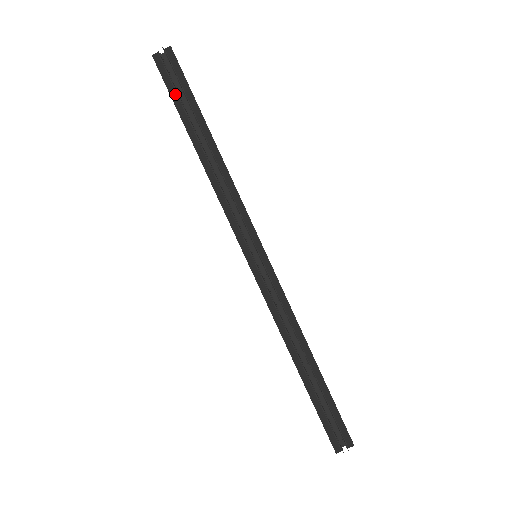
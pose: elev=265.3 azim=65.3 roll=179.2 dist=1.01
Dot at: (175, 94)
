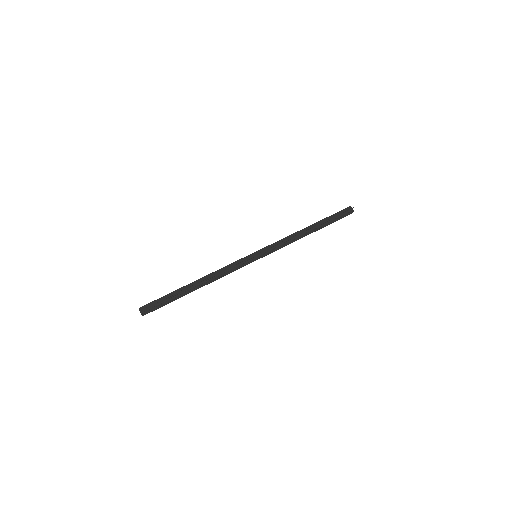
Dot at: occluded
